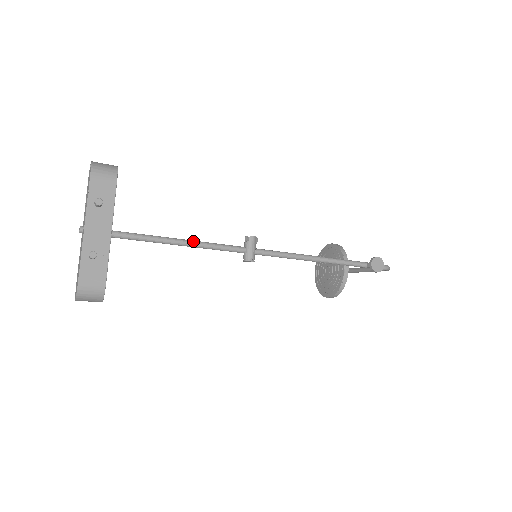
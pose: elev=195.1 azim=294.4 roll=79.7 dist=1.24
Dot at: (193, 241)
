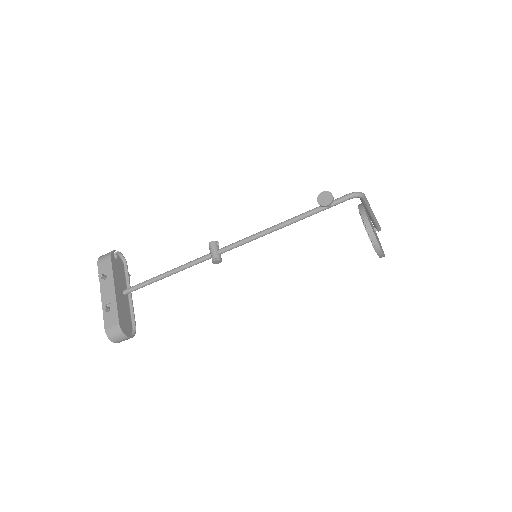
Dot at: (172, 269)
